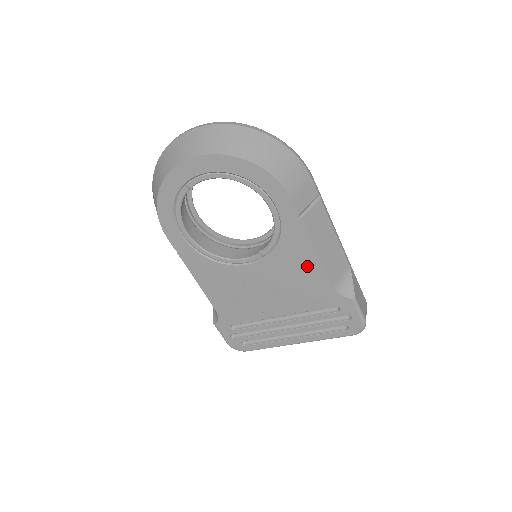
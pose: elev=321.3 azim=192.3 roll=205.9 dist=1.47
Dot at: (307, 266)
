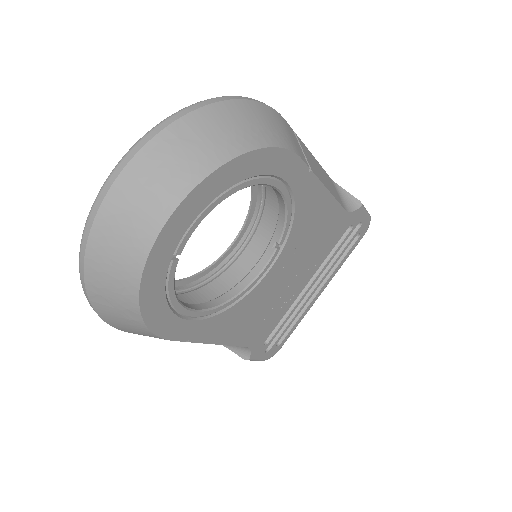
Dot at: (323, 215)
